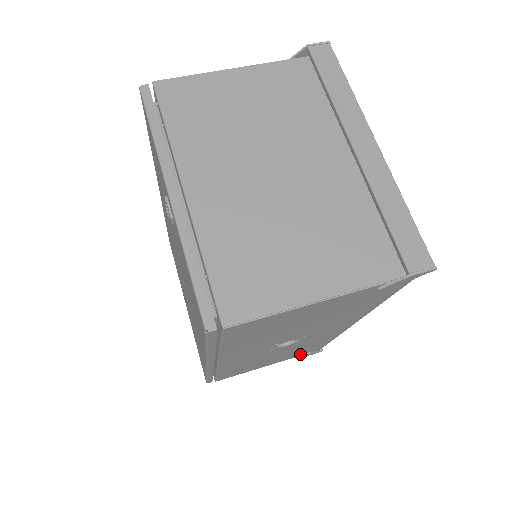
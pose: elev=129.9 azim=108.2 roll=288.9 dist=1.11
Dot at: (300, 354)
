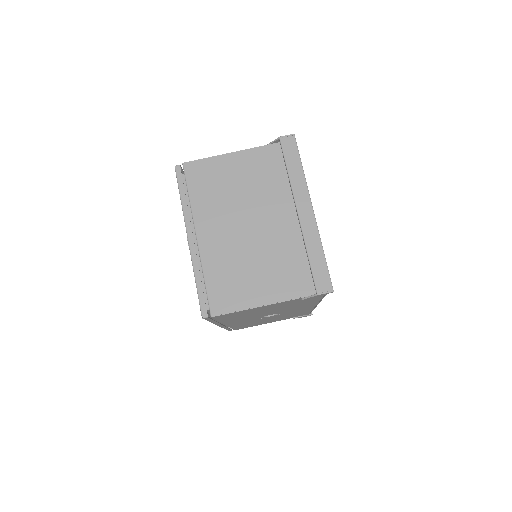
Dot at: (294, 317)
